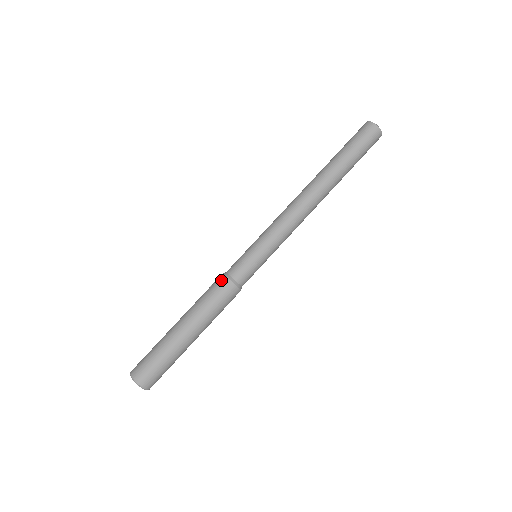
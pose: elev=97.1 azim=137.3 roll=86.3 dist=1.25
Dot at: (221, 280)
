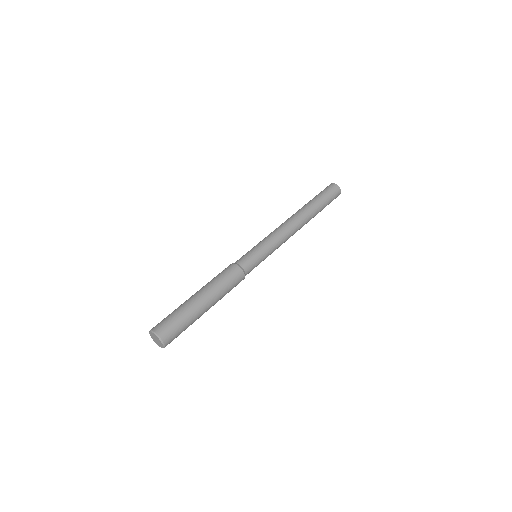
Dot at: (233, 267)
